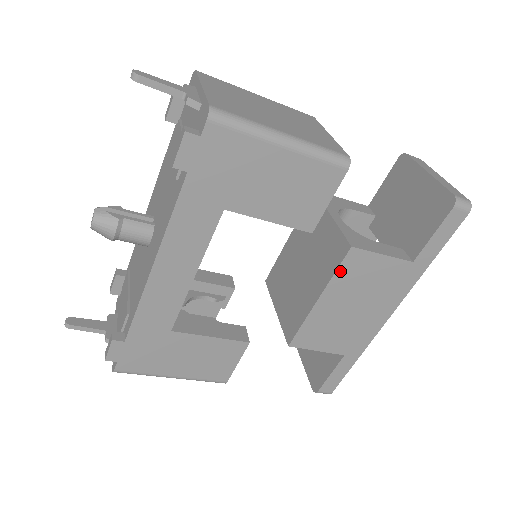
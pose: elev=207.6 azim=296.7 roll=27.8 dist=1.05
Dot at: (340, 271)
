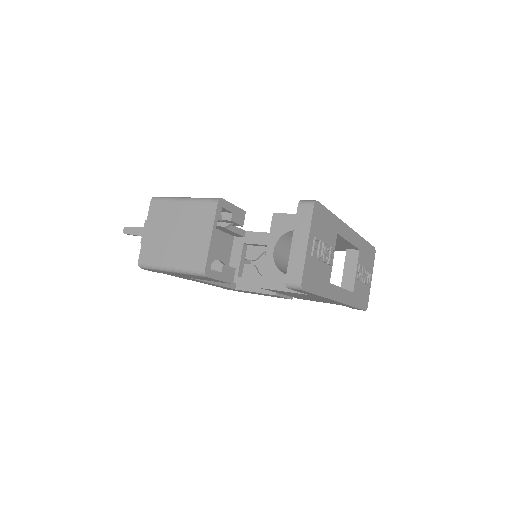
Dot at: (272, 291)
